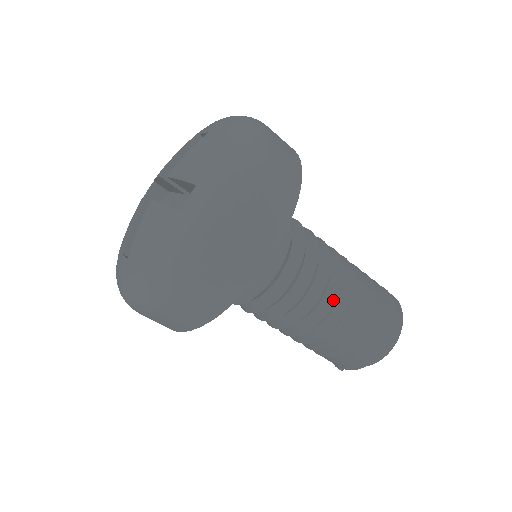
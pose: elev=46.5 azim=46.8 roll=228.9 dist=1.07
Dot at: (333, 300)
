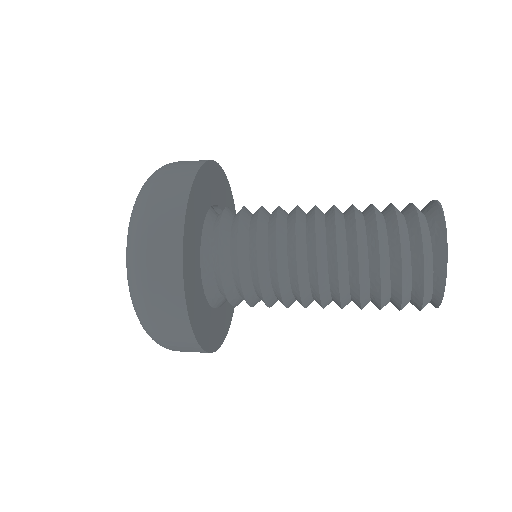
Dot at: occluded
